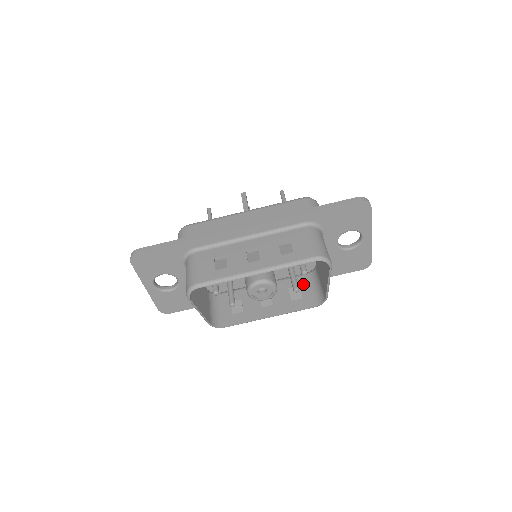
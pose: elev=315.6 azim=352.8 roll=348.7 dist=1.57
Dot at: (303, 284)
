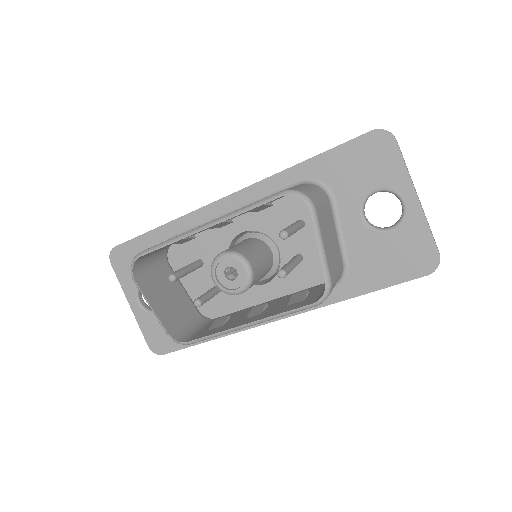
Dot at: (316, 289)
